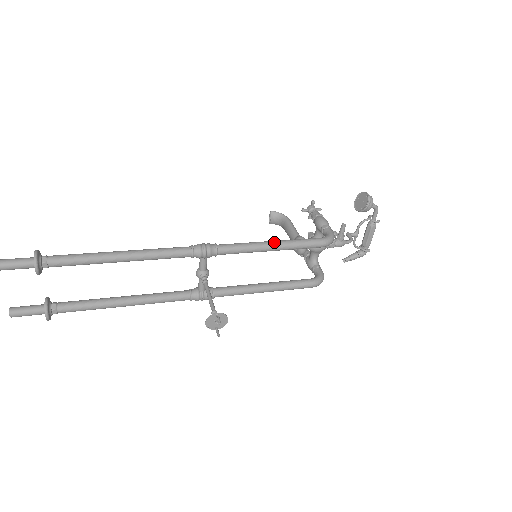
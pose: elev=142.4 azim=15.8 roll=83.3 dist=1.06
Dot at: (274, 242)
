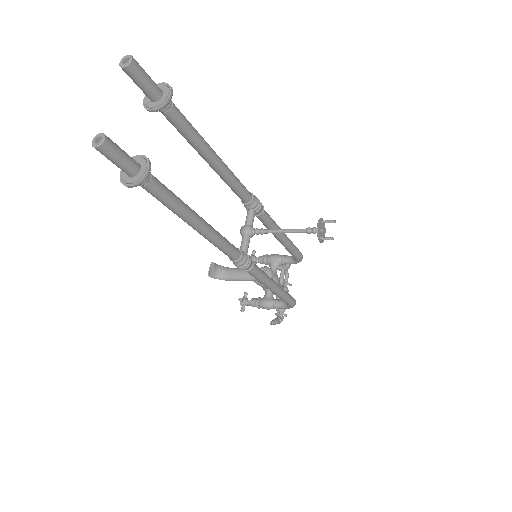
Dot at: occluded
